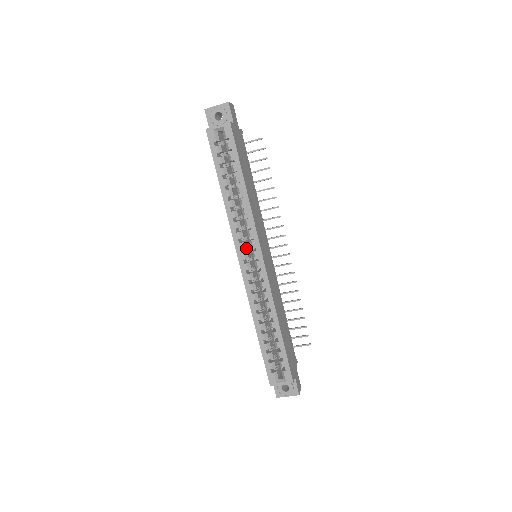
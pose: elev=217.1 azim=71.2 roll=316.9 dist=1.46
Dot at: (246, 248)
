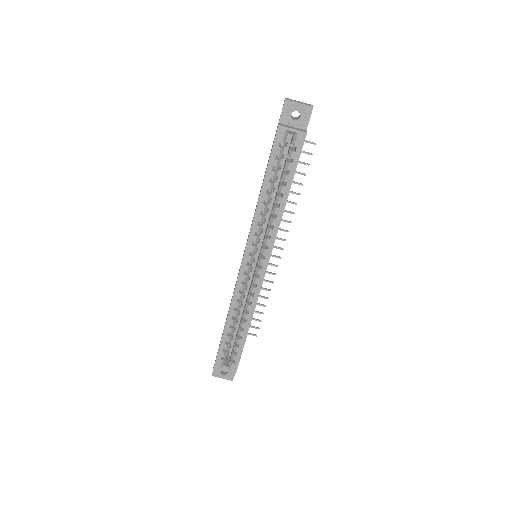
Dot at: (254, 251)
